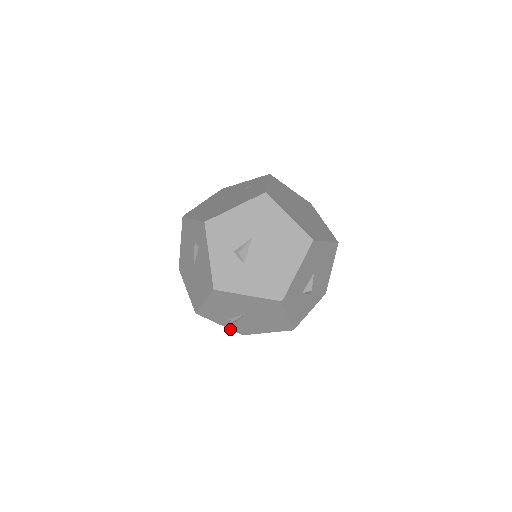
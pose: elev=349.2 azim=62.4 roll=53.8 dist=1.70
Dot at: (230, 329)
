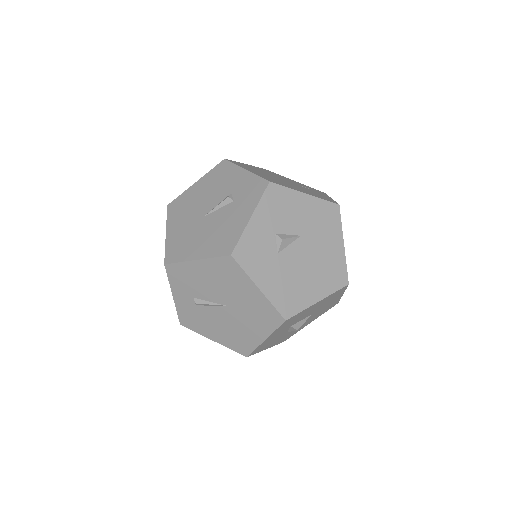
Dot at: (176, 309)
